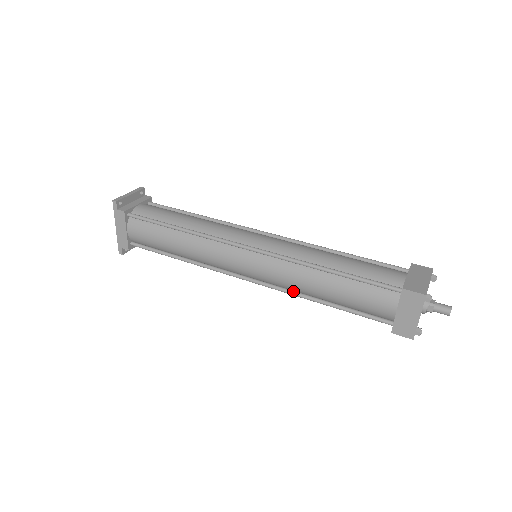
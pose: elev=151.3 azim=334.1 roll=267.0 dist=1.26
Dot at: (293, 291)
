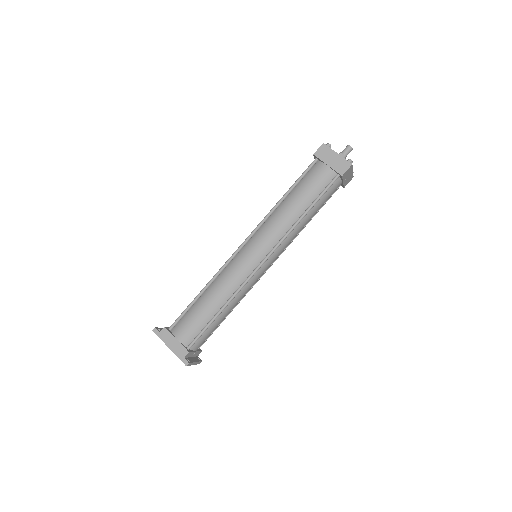
Dot at: (287, 232)
